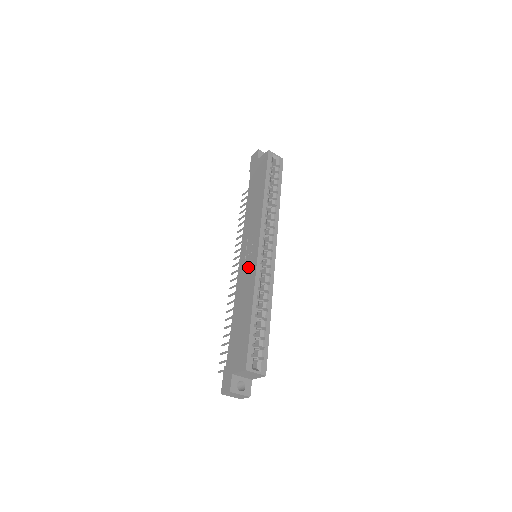
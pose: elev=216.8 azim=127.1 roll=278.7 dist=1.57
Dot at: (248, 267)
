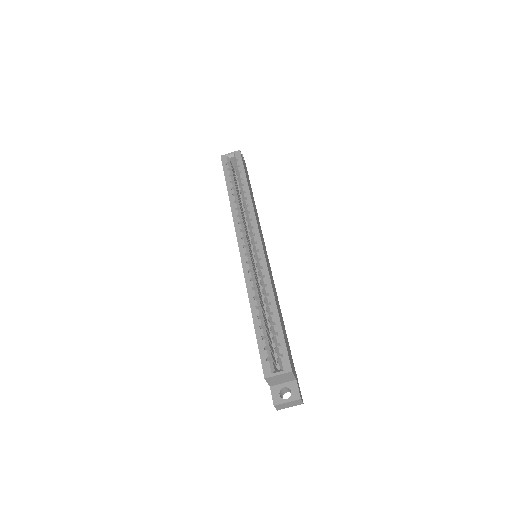
Dot at: occluded
